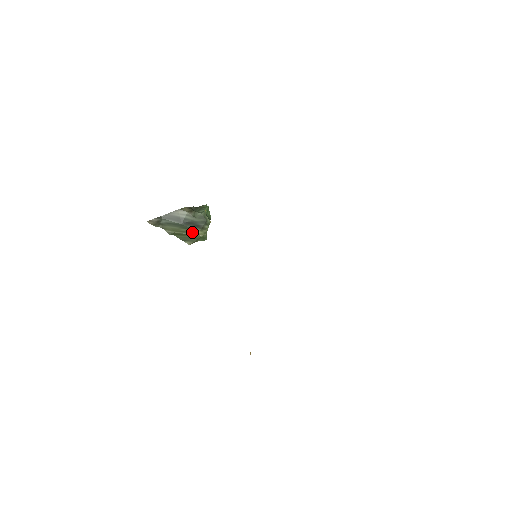
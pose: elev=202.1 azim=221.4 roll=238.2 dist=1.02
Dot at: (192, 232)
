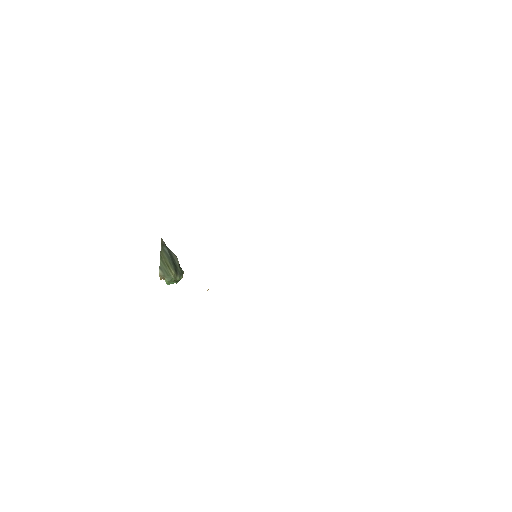
Dot at: (171, 269)
